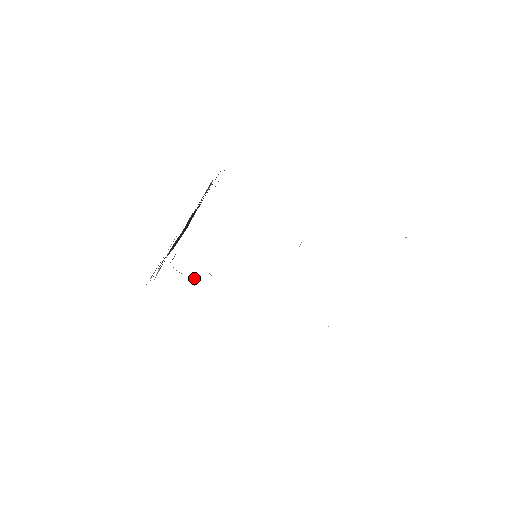
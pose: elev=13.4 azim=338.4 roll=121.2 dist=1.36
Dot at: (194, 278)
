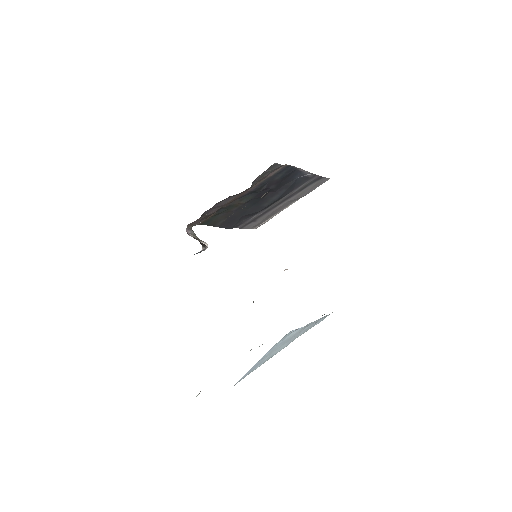
Dot at: occluded
